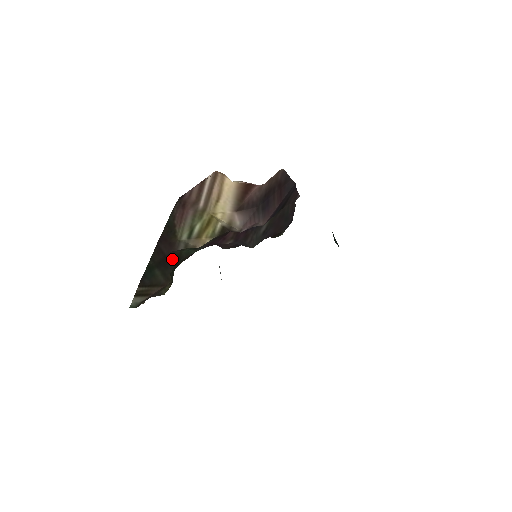
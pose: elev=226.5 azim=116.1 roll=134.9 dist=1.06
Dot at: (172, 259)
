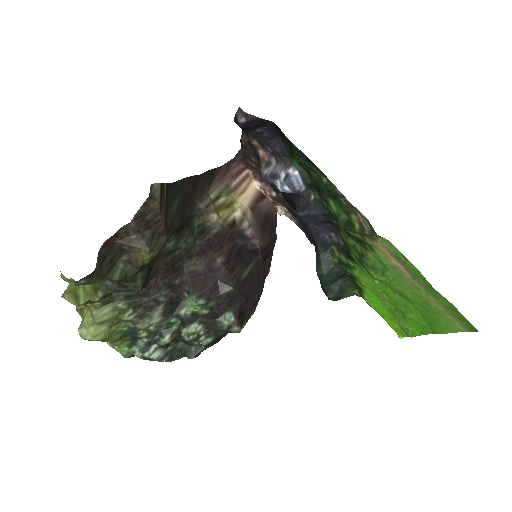
Dot at: (187, 212)
